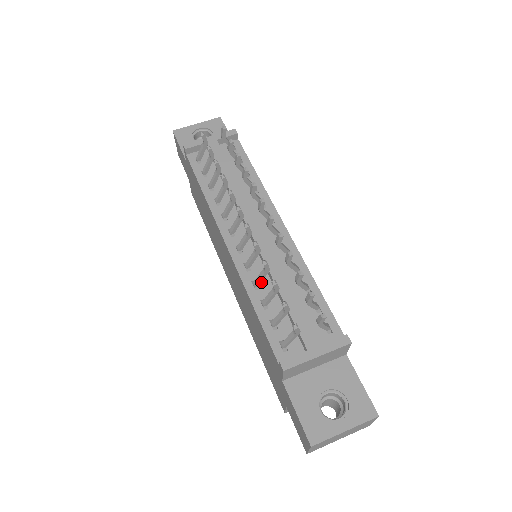
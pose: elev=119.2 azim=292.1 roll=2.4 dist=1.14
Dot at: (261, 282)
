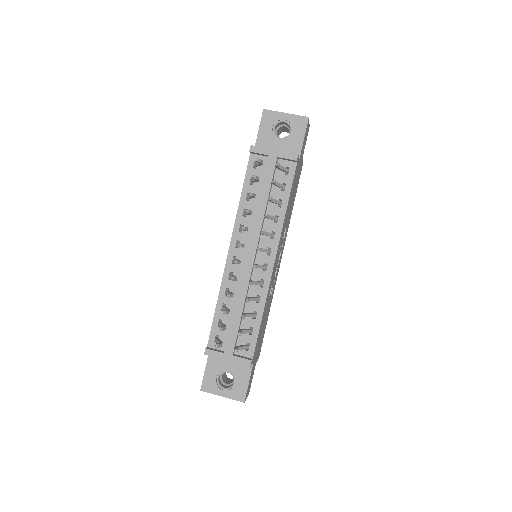
Dot at: occluded
